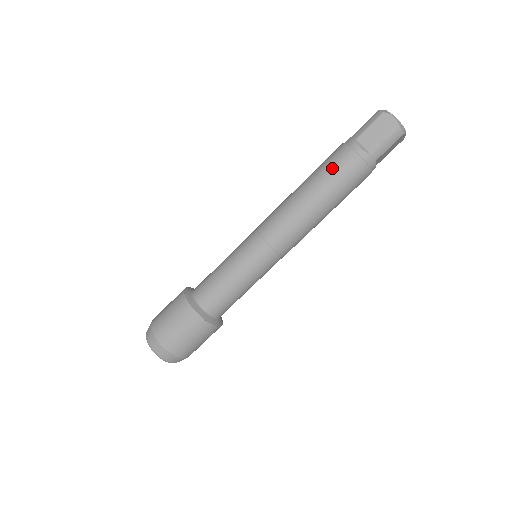
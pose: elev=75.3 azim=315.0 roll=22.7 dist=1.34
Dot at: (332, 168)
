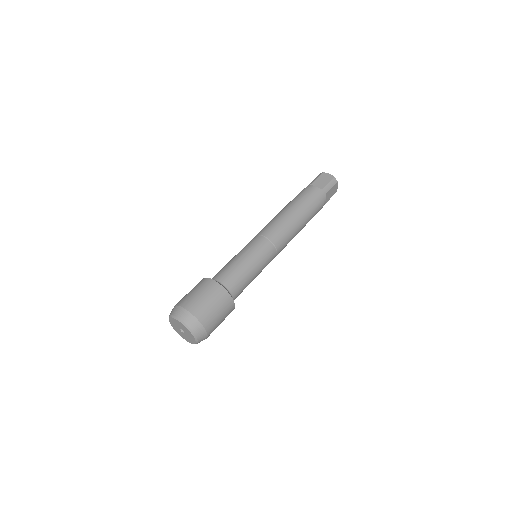
Dot at: (300, 197)
